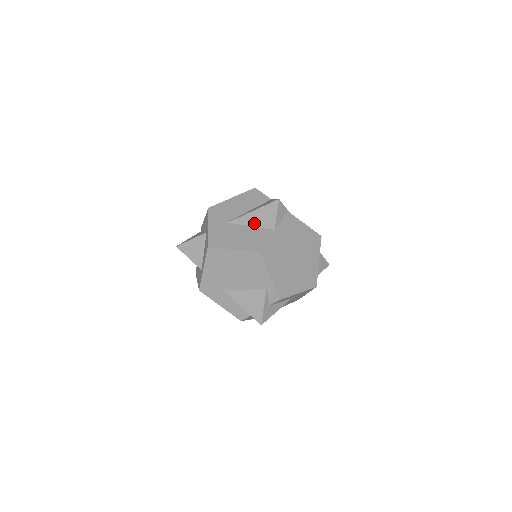
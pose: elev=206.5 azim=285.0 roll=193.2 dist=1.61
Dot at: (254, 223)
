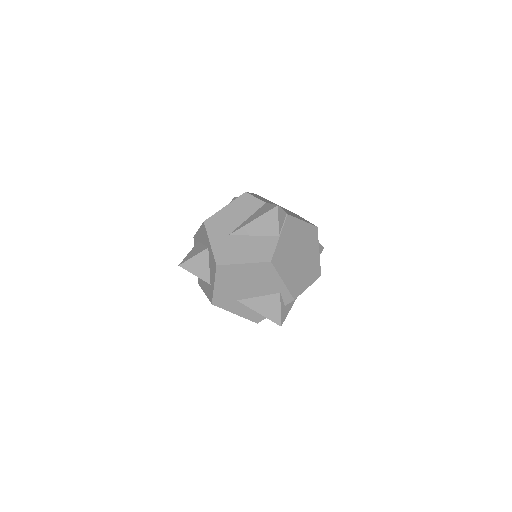
Dot at: (256, 232)
